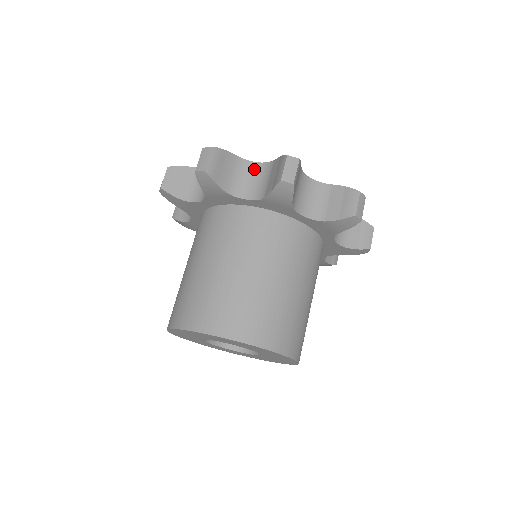
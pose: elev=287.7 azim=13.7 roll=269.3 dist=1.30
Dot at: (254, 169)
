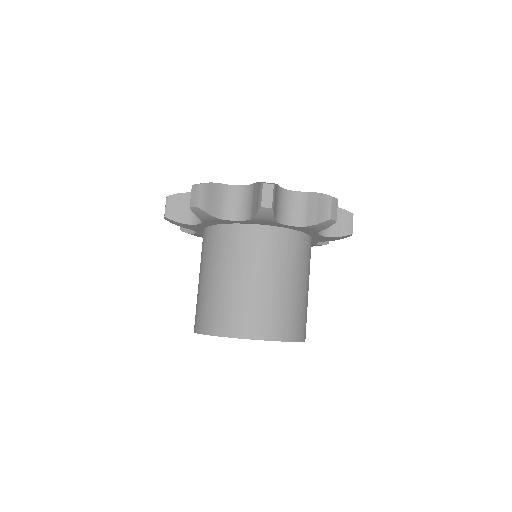
Dot at: (239, 192)
